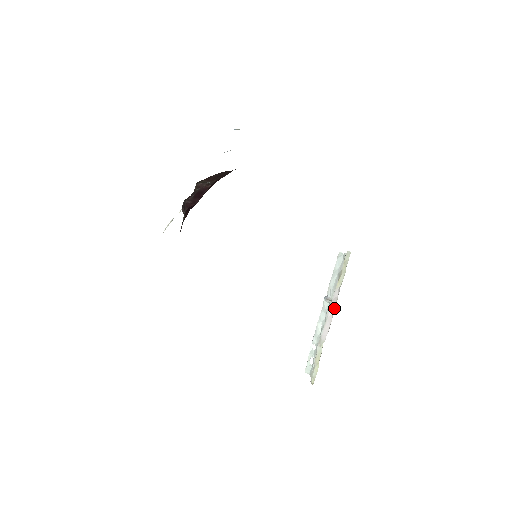
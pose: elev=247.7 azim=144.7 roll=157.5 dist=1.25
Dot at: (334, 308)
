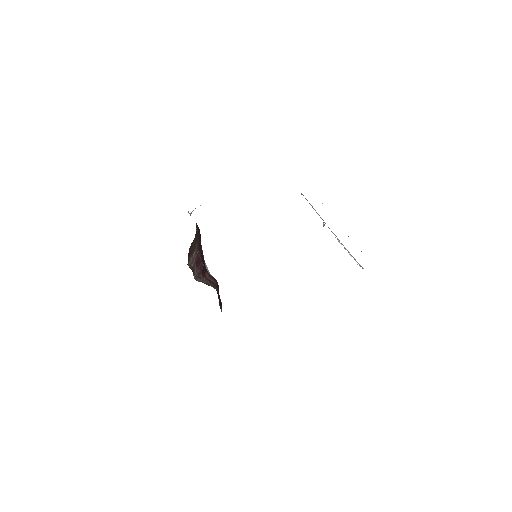
Dot at: occluded
